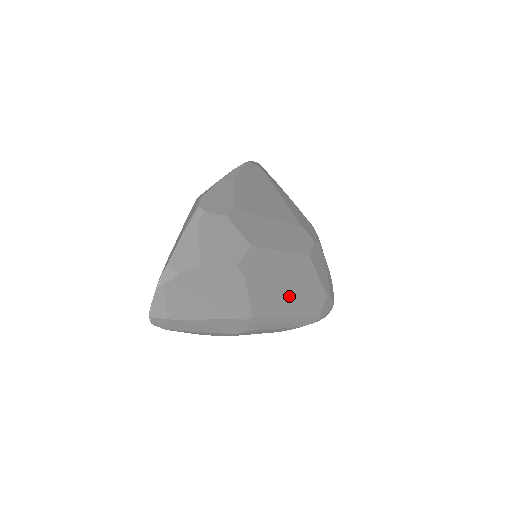
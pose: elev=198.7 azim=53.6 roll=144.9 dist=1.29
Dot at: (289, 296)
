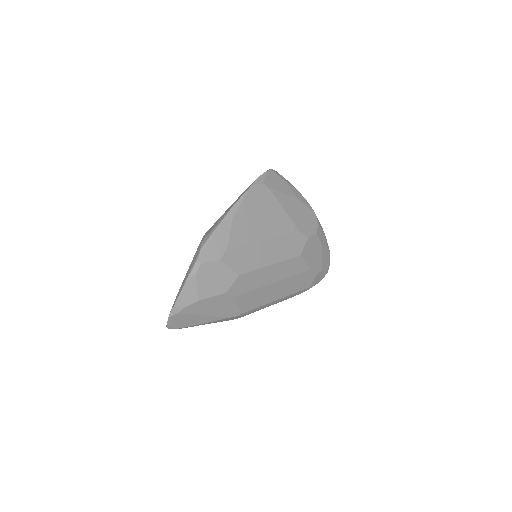
Dot at: (277, 289)
